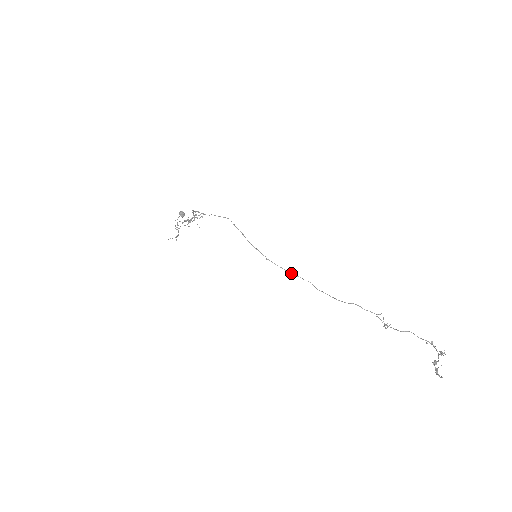
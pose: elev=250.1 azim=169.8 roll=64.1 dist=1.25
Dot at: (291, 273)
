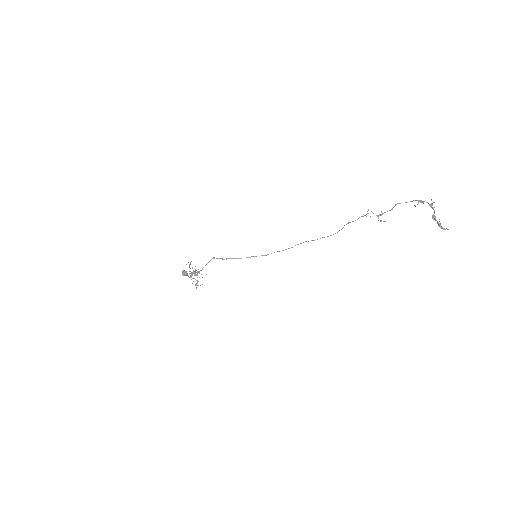
Dot at: occluded
